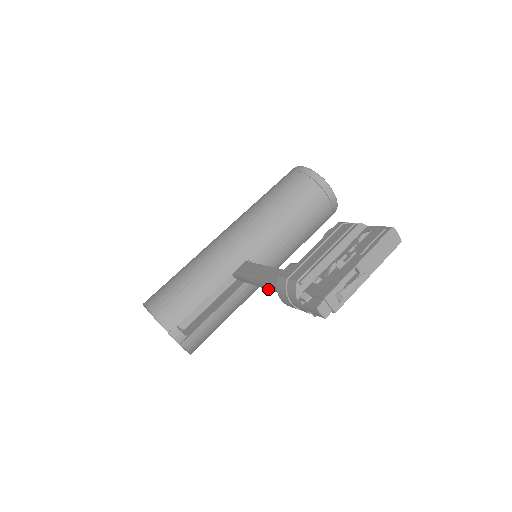
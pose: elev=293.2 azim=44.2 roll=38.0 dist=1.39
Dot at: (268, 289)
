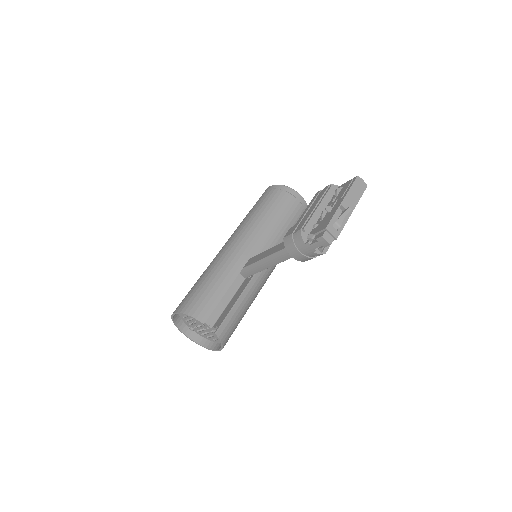
Dot at: (276, 263)
